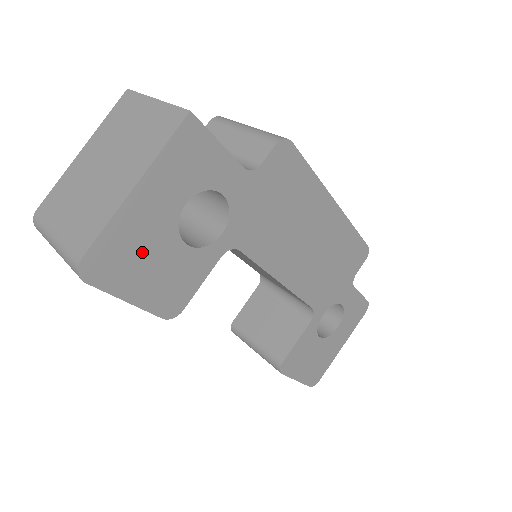
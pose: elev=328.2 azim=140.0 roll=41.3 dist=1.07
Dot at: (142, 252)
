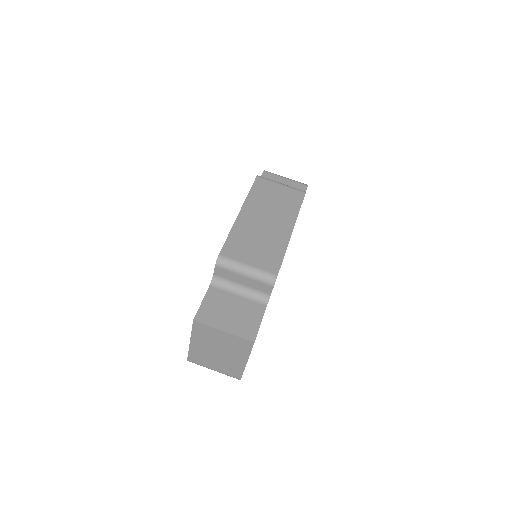
Dot at: occluded
